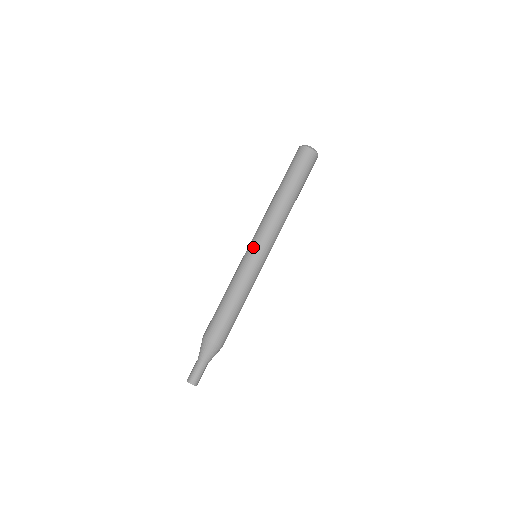
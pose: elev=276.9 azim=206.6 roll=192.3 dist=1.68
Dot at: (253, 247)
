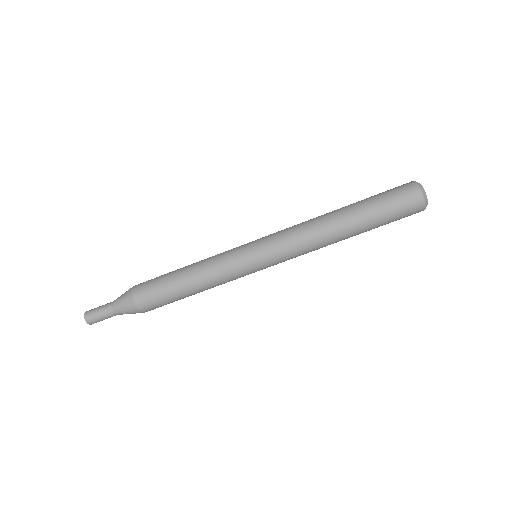
Dot at: (260, 251)
